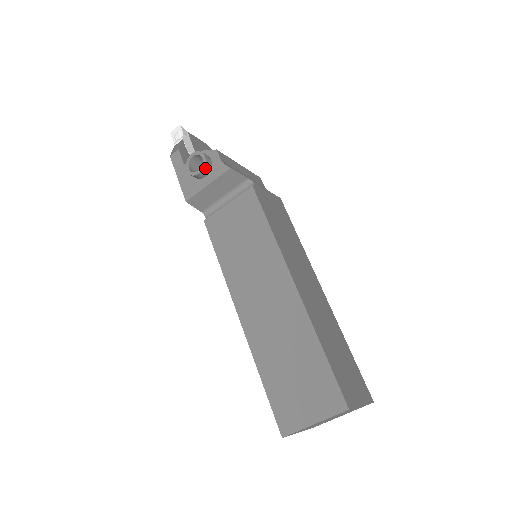
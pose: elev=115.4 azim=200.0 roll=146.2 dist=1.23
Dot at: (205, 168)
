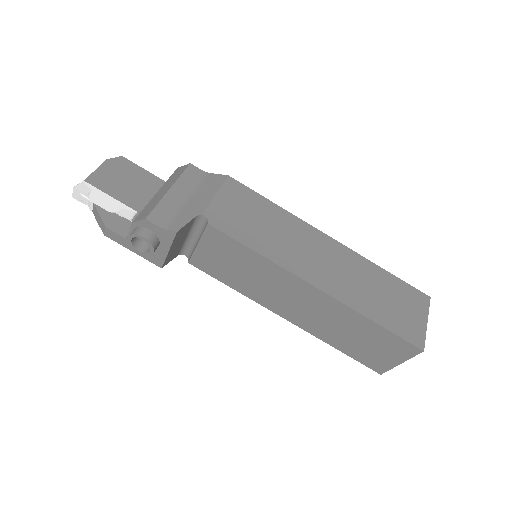
Dot at: (154, 245)
